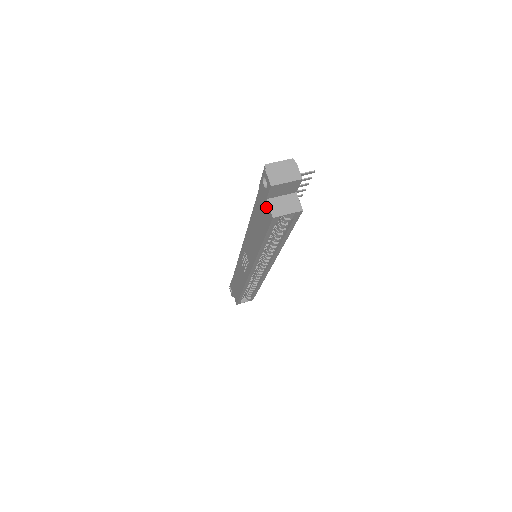
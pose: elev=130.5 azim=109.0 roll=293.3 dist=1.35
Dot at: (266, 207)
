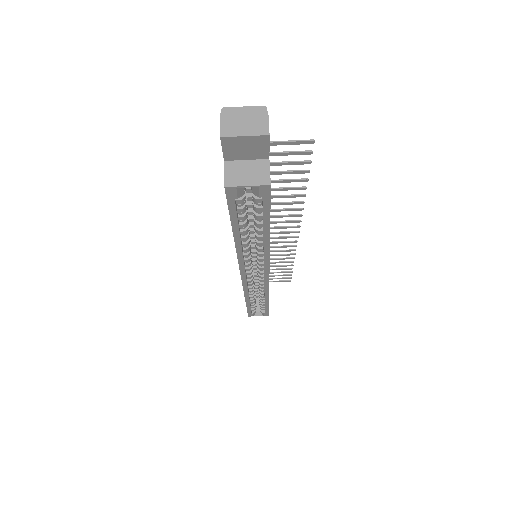
Dot at: occluded
